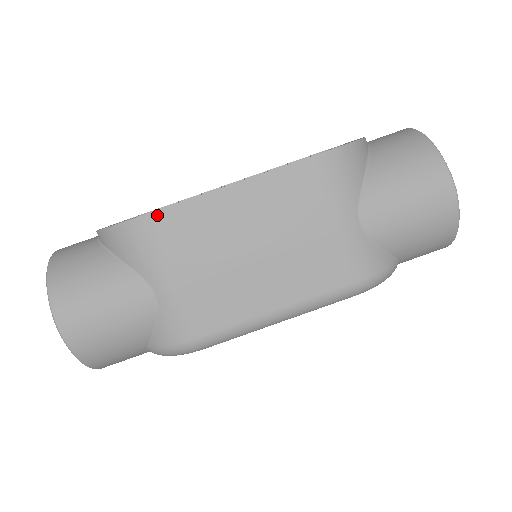
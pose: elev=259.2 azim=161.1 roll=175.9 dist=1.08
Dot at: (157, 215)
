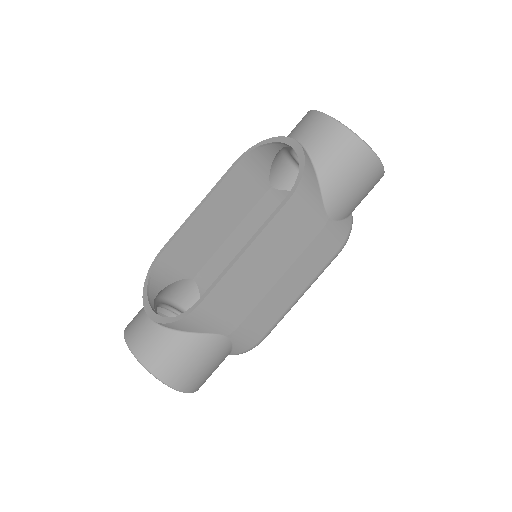
Dot at: (206, 300)
